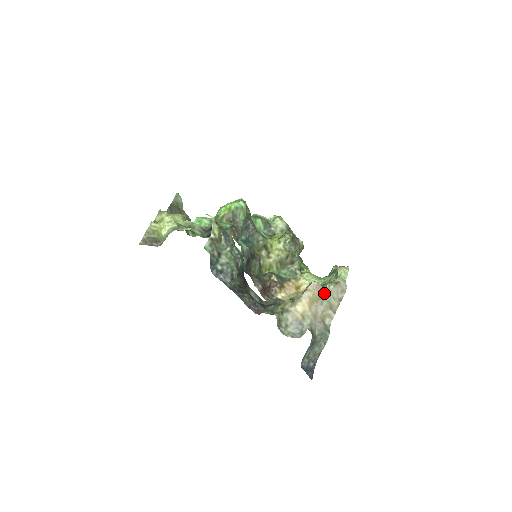
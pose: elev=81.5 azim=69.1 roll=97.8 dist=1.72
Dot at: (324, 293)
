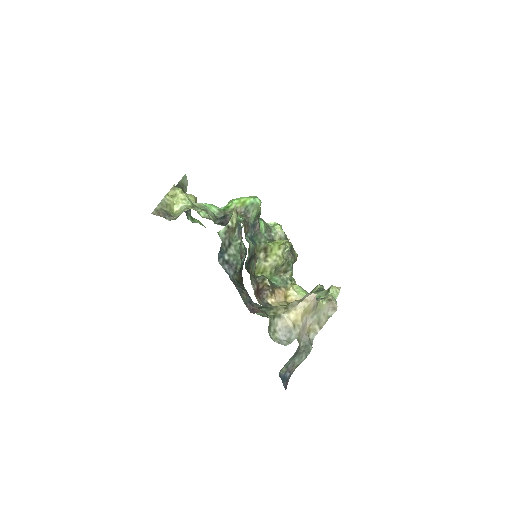
Dot at: (317, 307)
